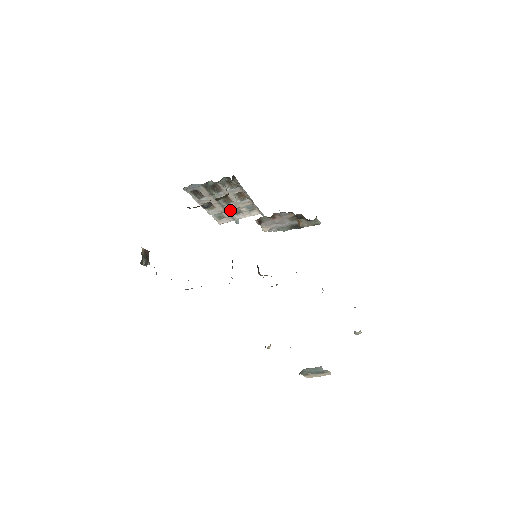
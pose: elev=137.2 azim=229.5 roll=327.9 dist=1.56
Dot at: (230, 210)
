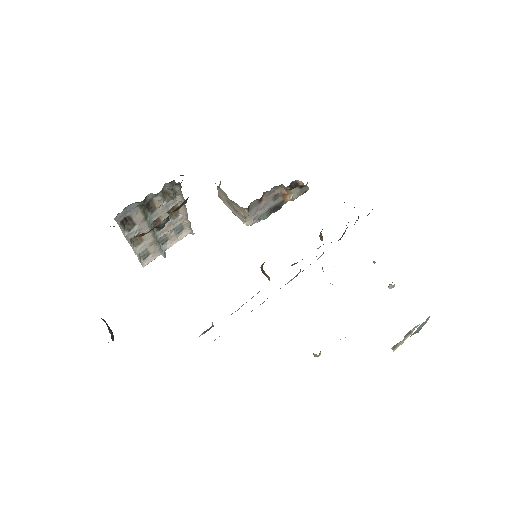
Dot at: (157, 240)
